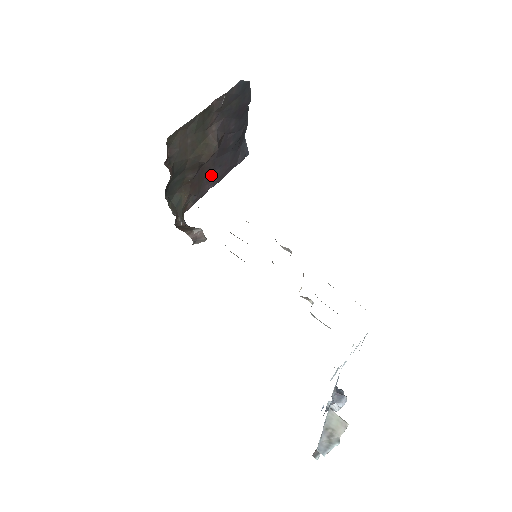
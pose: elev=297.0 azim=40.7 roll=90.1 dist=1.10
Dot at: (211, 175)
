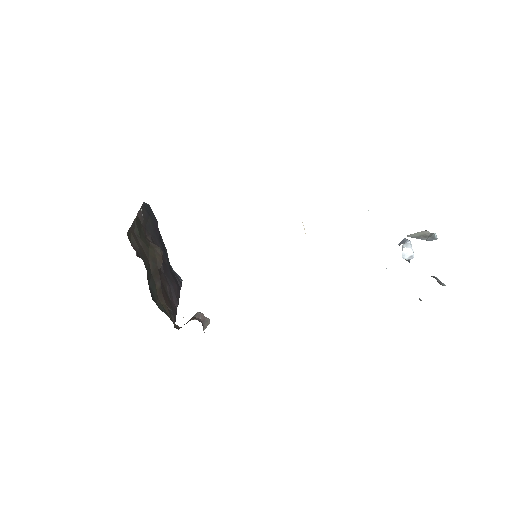
Dot at: (170, 292)
